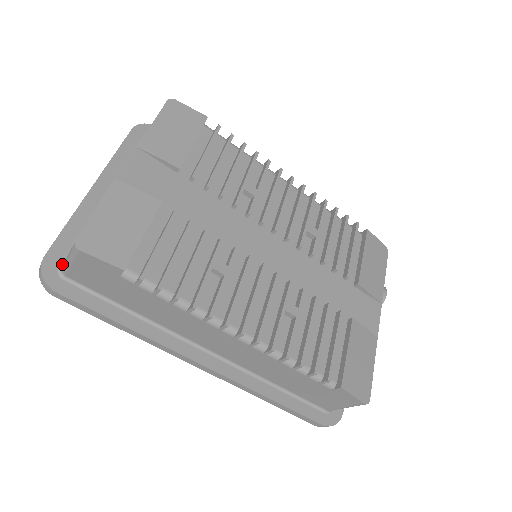
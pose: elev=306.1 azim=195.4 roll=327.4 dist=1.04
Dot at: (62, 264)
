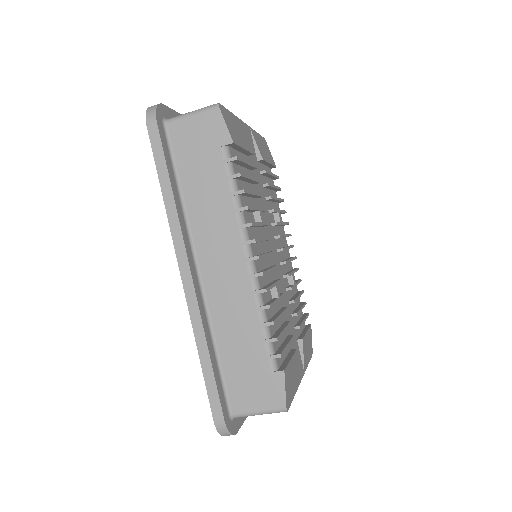
Dot at: (168, 119)
